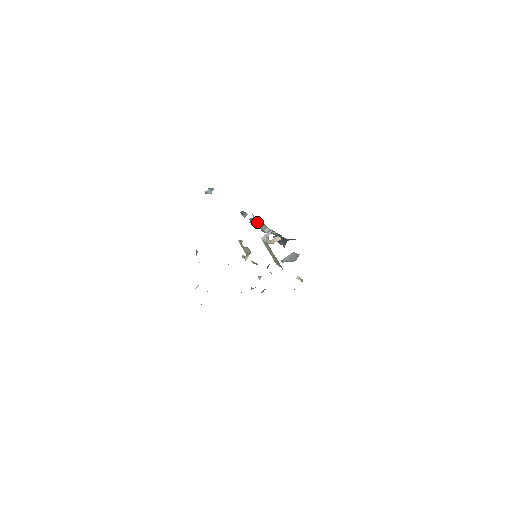
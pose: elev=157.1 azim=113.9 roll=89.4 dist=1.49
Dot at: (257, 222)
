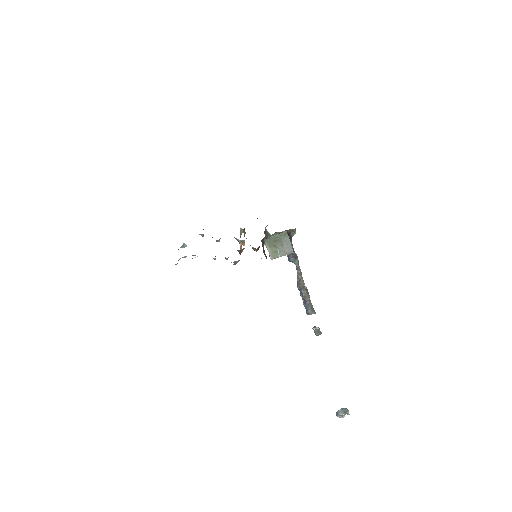
Dot at: occluded
